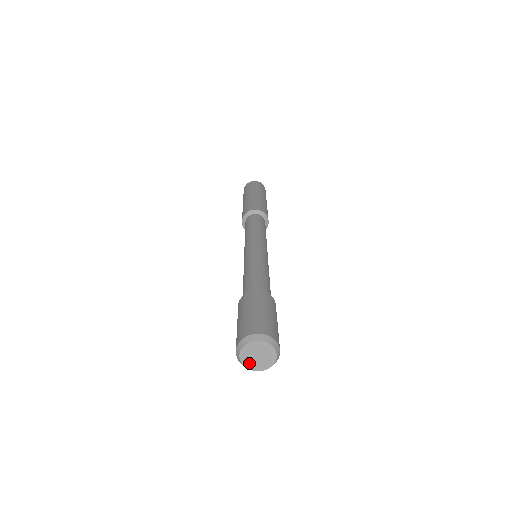
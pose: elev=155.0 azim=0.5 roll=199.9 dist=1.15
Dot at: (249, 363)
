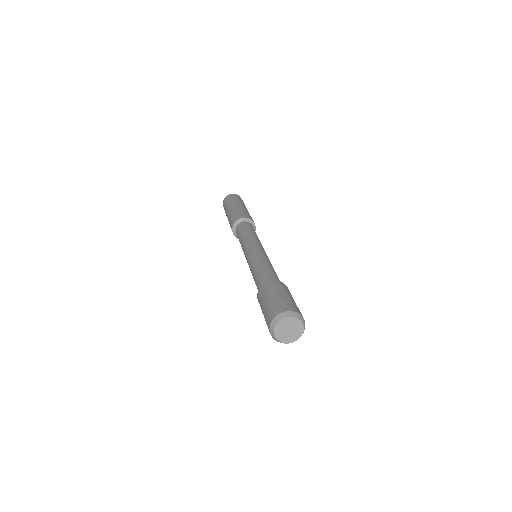
Dot at: (288, 339)
